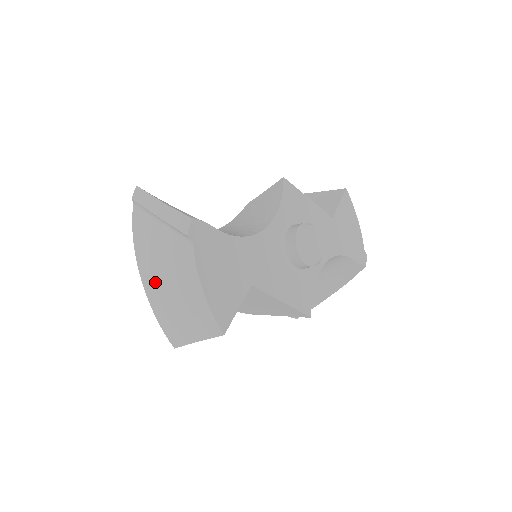
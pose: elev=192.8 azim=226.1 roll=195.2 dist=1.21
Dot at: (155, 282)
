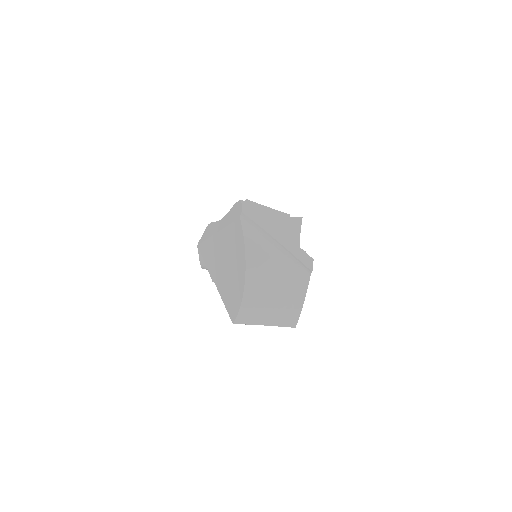
Dot at: (260, 285)
